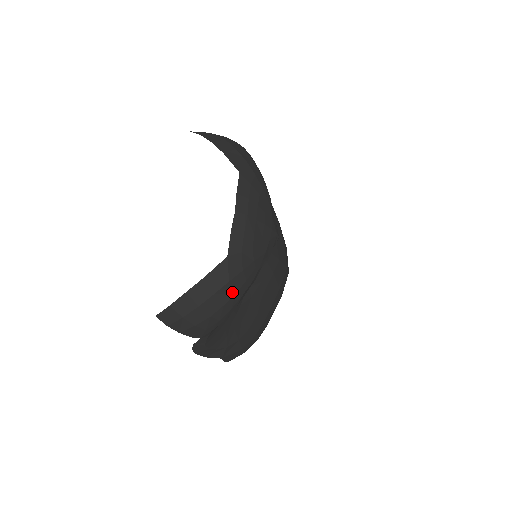
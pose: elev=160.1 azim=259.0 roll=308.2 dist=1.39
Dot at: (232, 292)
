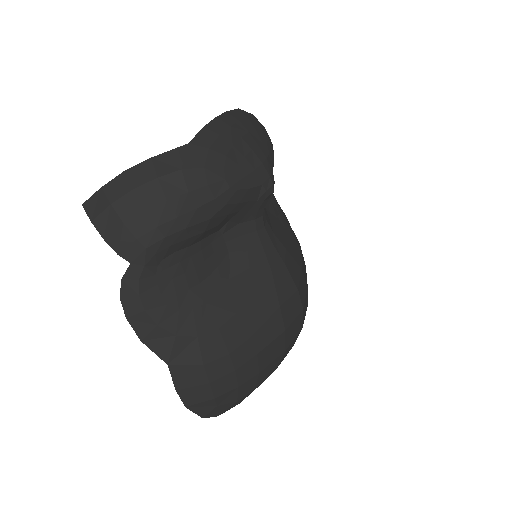
Dot at: (183, 188)
